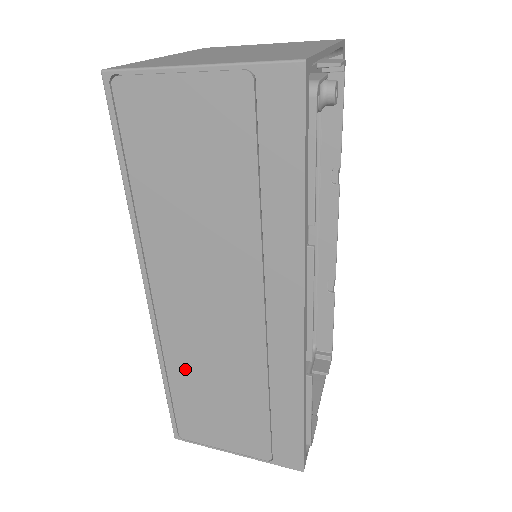
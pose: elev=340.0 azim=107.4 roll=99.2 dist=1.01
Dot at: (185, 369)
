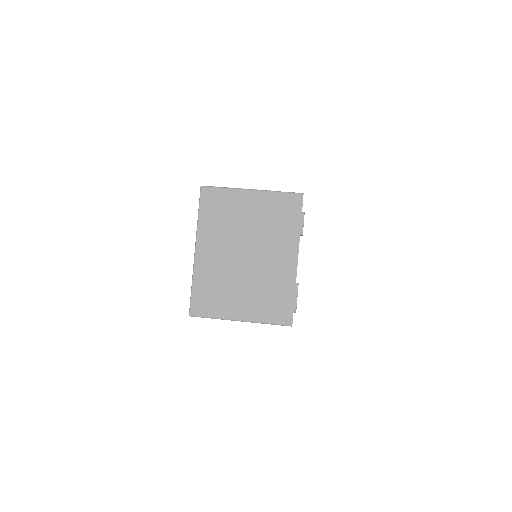
Dot at: occluded
